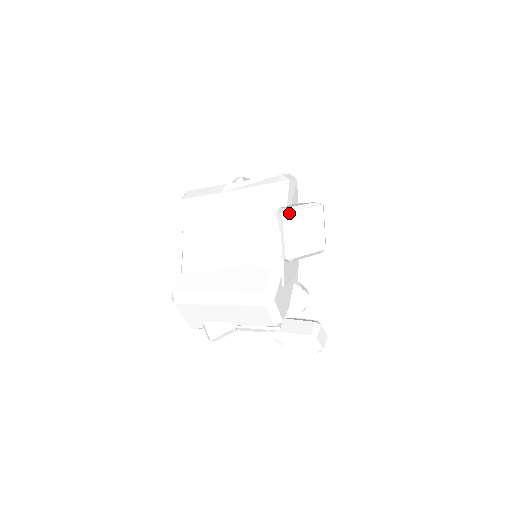
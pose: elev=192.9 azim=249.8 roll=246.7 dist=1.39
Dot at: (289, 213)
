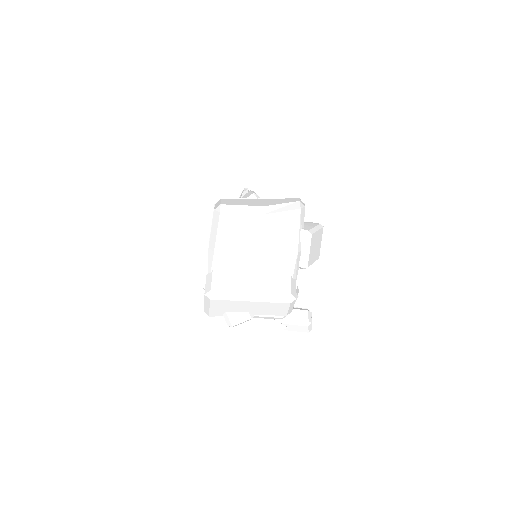
Dot at: (311, 235)
